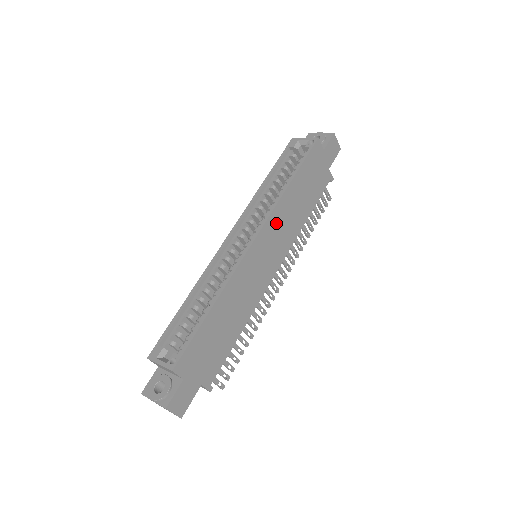
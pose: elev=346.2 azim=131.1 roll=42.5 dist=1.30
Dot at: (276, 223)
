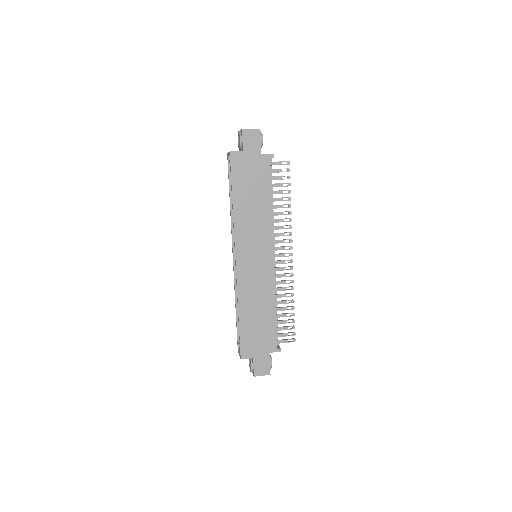
Dot at: (244, 235)
